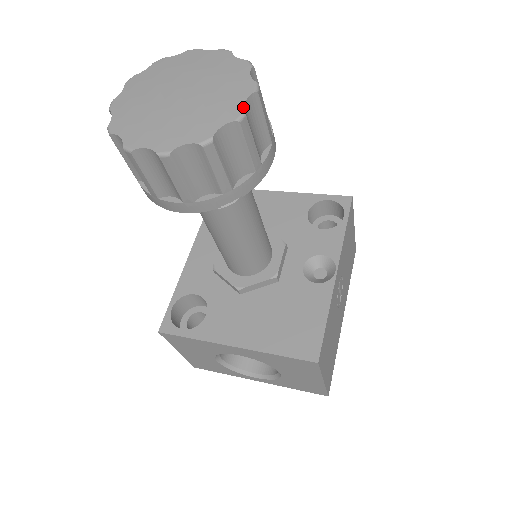
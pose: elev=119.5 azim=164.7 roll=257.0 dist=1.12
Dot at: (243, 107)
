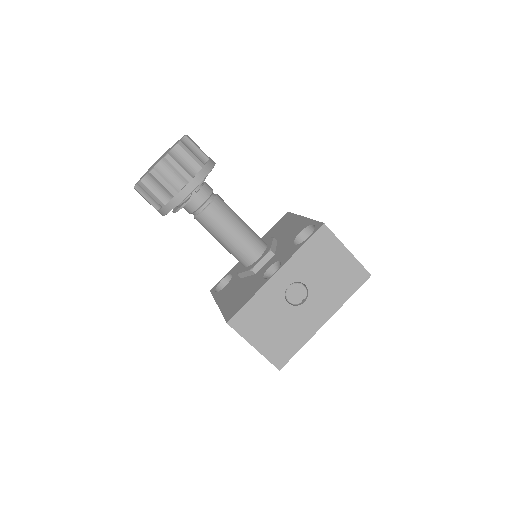
Dot at: (155, 166)
